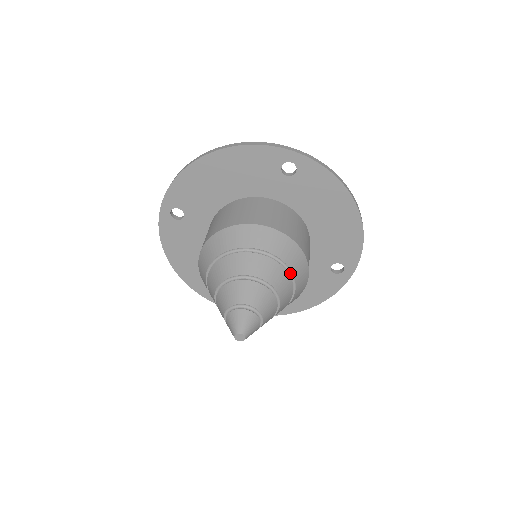
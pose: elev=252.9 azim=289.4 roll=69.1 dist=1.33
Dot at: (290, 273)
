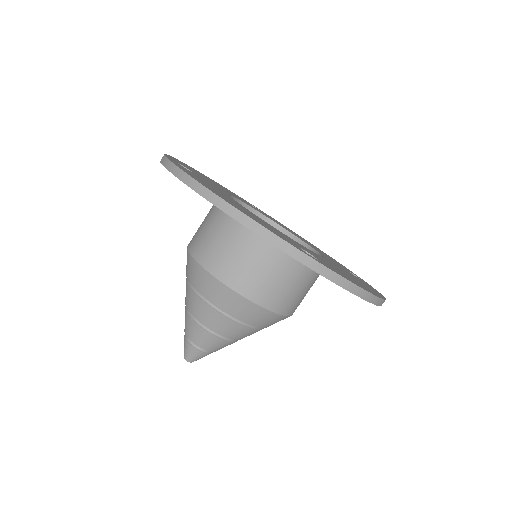
Dot at: occluded
